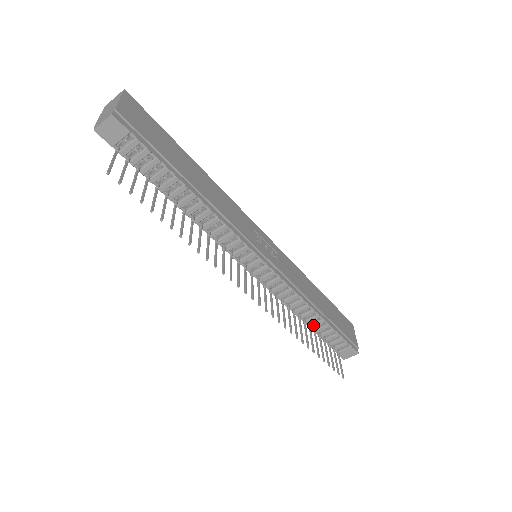
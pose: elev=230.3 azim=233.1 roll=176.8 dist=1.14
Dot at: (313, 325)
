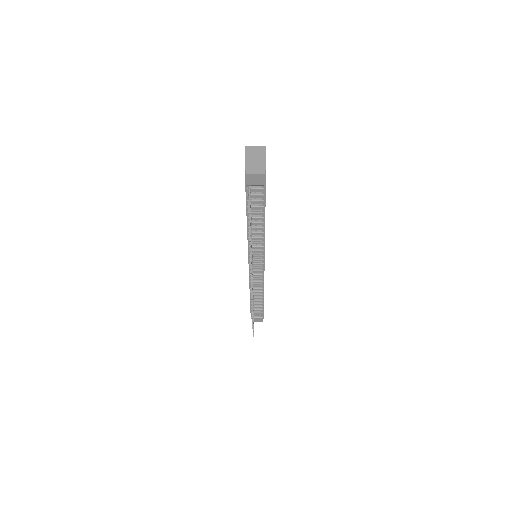
Dot at: (254, 301)
